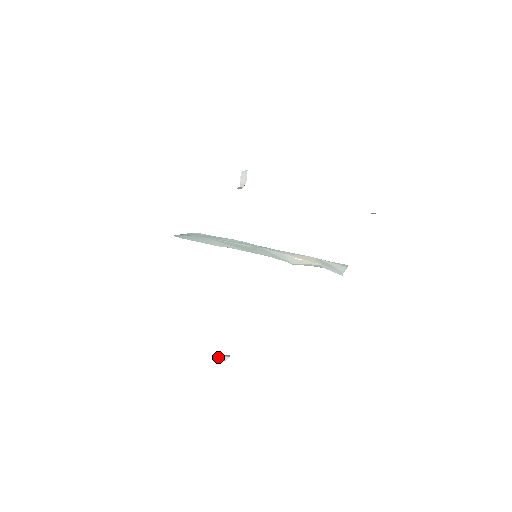
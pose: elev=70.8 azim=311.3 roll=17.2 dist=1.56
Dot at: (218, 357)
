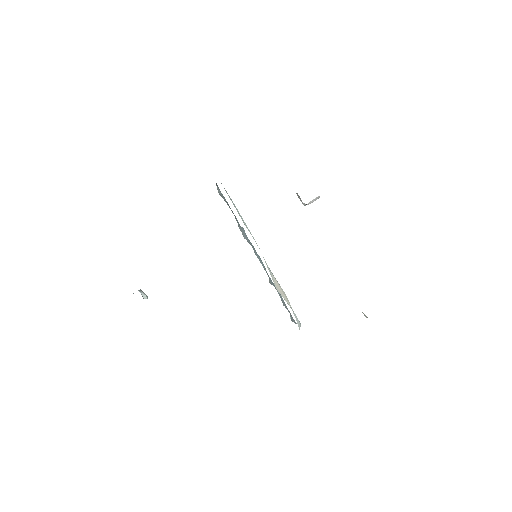
Dot at: (140, 290)
